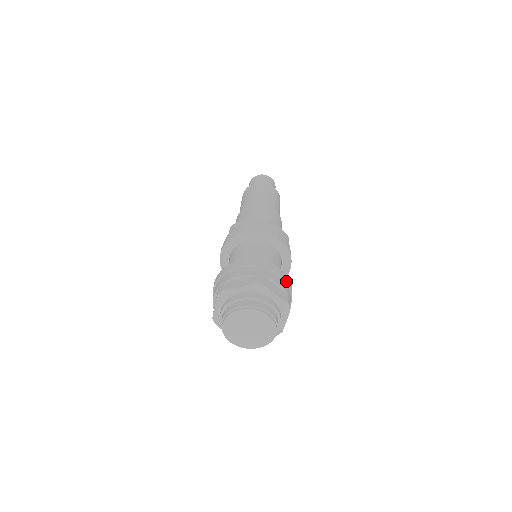
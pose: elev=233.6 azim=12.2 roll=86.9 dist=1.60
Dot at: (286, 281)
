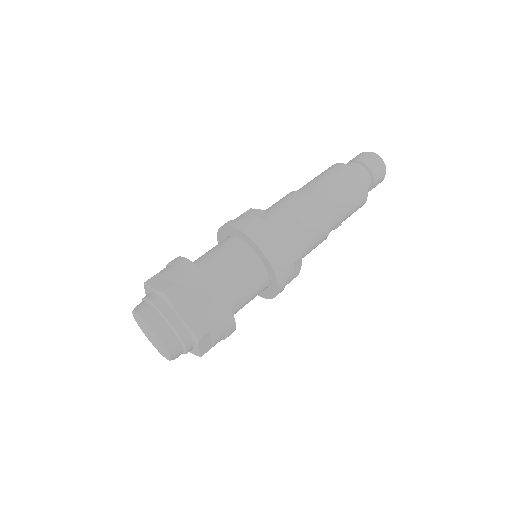
Dot at: (183, 269)
